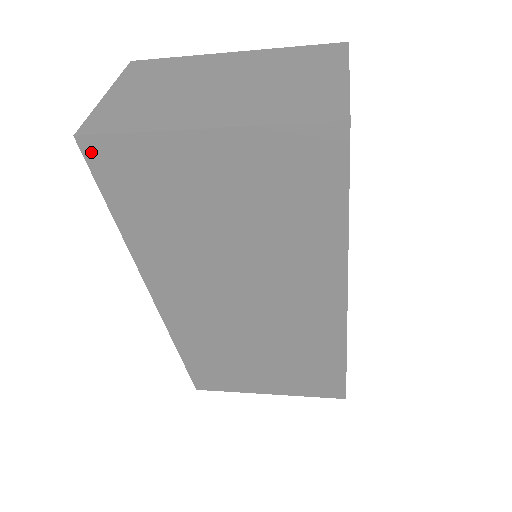
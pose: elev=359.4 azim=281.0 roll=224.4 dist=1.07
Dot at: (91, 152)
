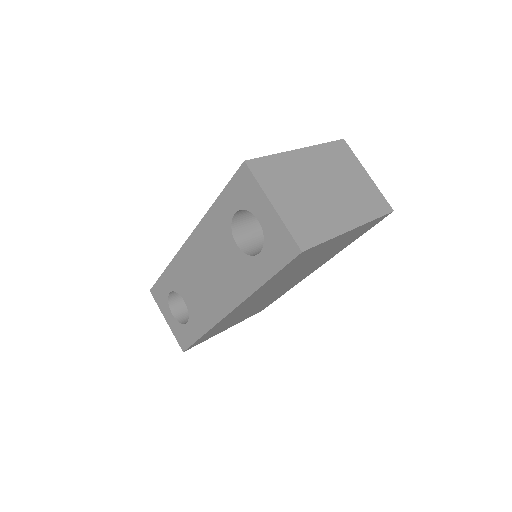
Dot at: (300, 256)
